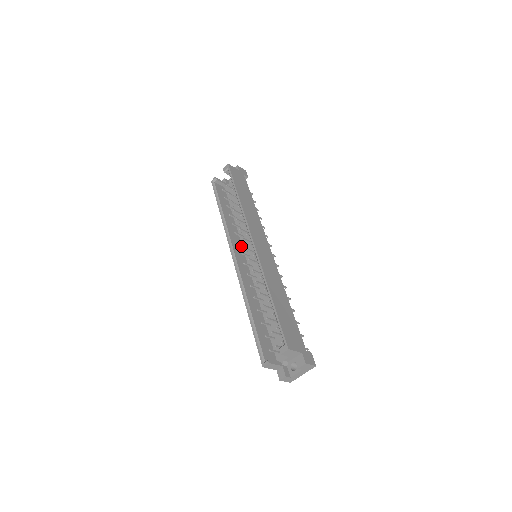
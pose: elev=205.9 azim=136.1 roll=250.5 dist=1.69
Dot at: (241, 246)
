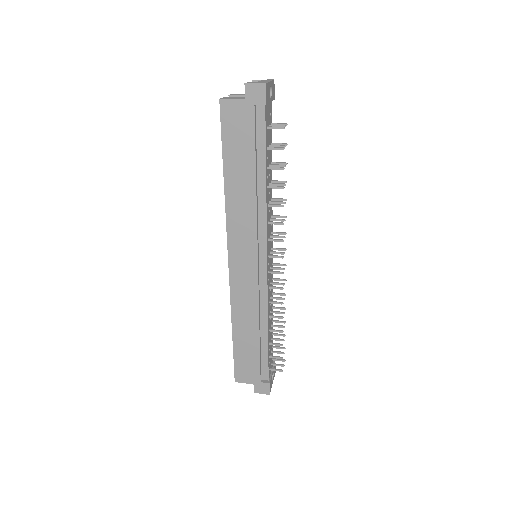
Dot at: occluded
